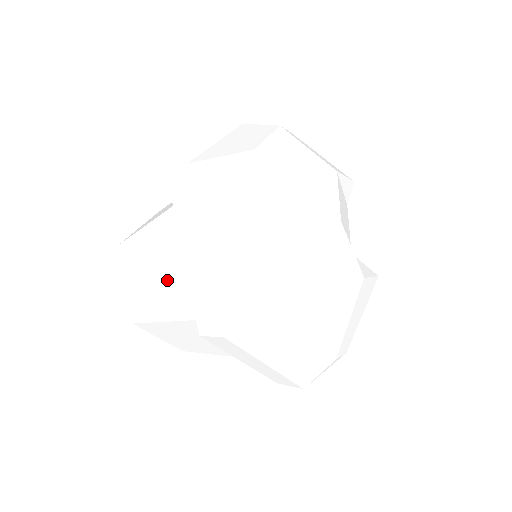
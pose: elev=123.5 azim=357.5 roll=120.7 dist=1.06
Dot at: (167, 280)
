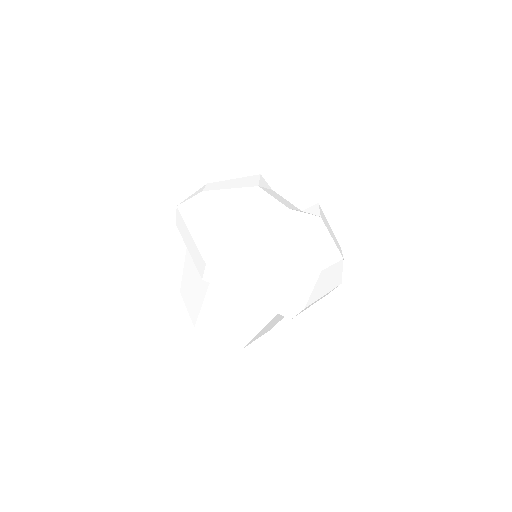
Dot at: (242, 315)
